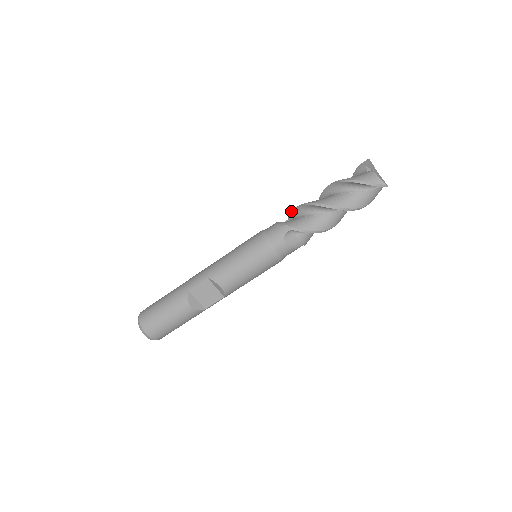
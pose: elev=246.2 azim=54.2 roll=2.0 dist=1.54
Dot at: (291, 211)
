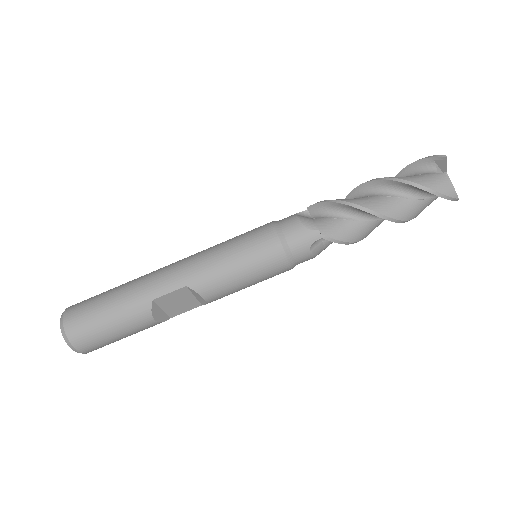
Dot at: (318, 202)
